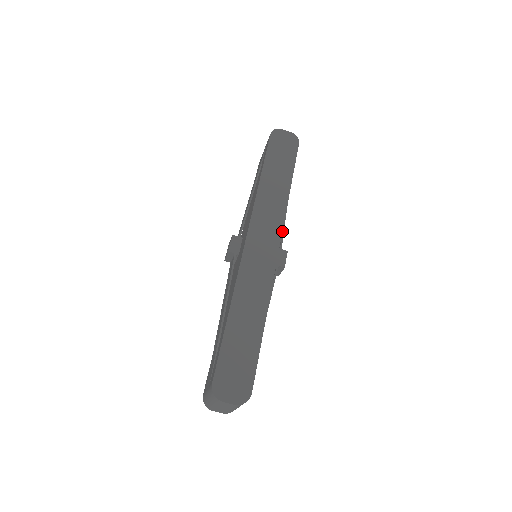
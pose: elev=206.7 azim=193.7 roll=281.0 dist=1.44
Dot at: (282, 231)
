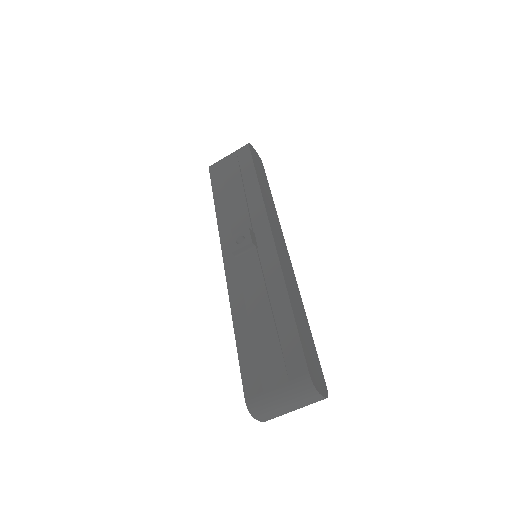
Dot at: occluded
